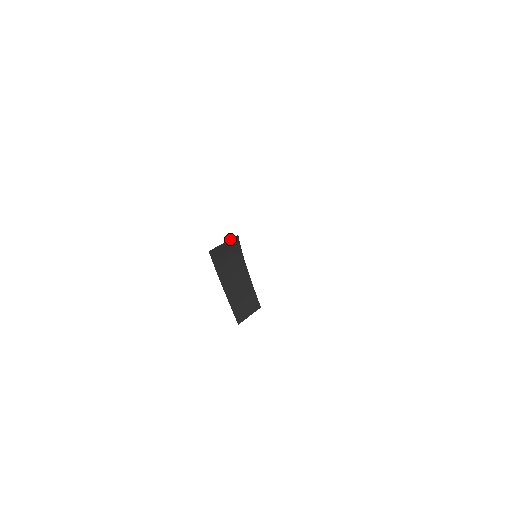
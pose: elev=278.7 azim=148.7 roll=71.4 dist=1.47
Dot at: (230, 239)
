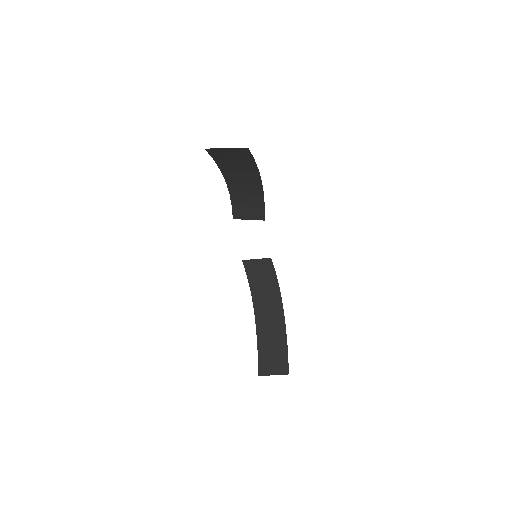
Dot at: (263, 259)
